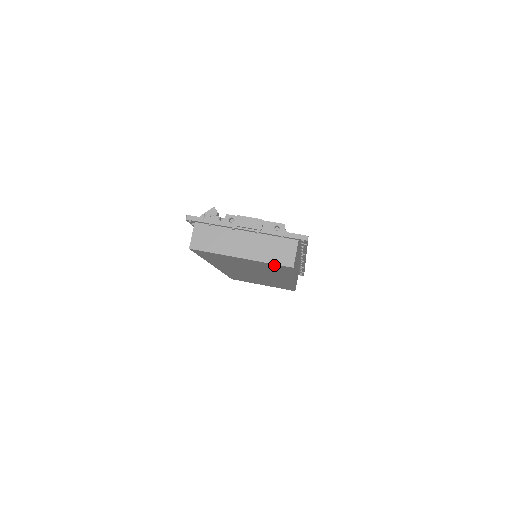
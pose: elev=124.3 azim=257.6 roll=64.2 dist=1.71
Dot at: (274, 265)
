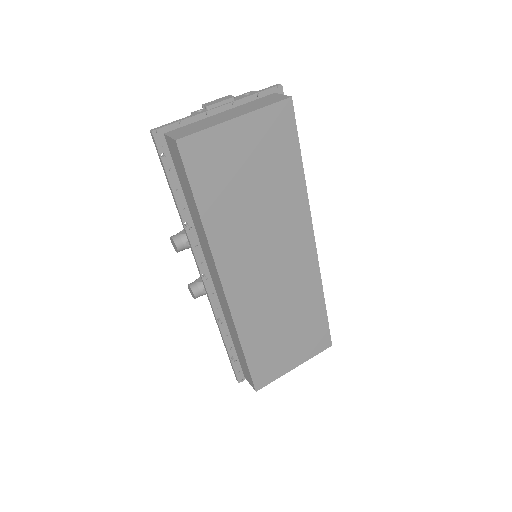
Dot at: (274, 115)
